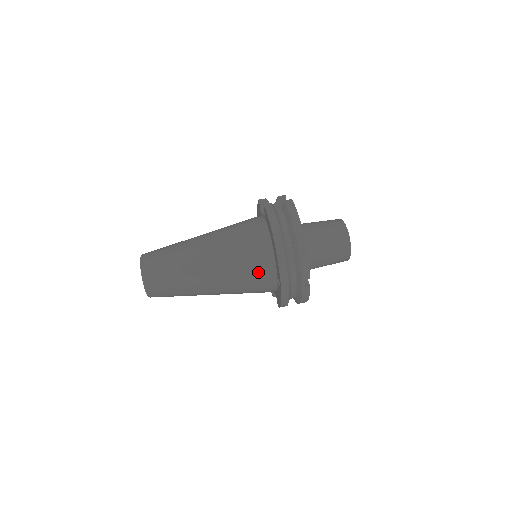
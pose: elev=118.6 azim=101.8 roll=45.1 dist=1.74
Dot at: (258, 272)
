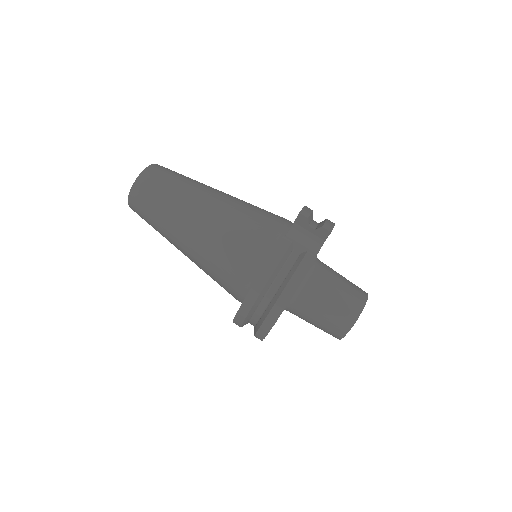
Dot at: (228, 287)
